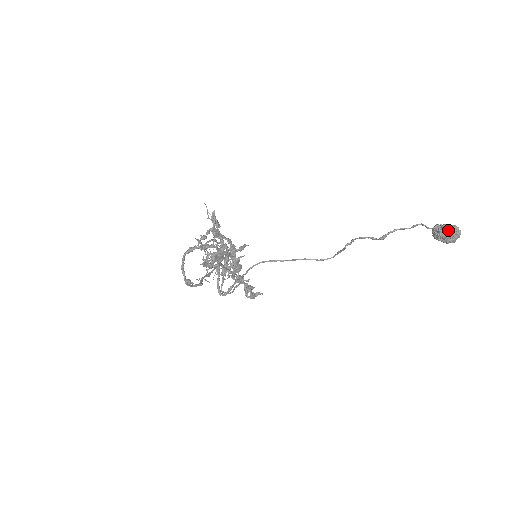
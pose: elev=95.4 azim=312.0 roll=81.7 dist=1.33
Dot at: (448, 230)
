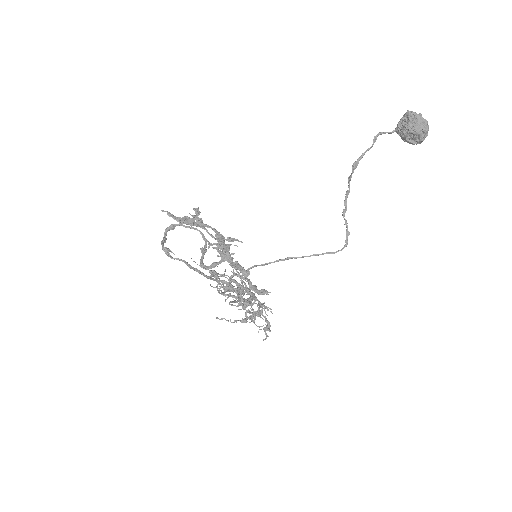
Dot at: (404, 118)
